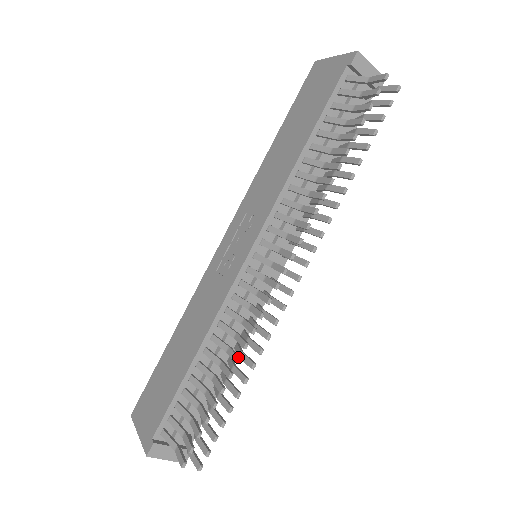
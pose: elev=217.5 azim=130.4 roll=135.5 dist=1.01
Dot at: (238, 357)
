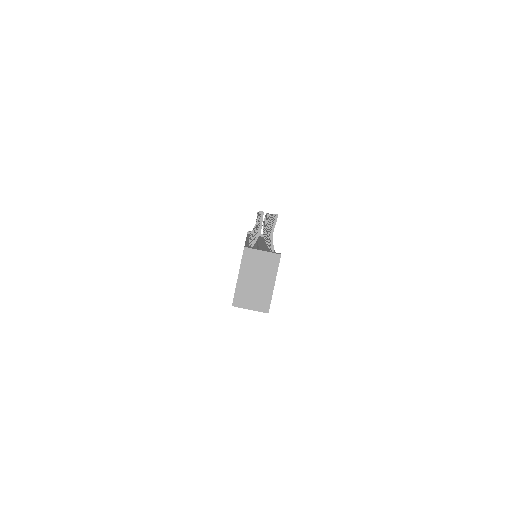
Dot at: (259, 213)
